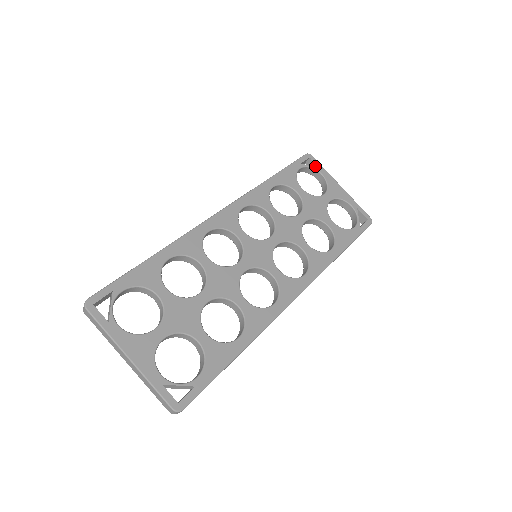
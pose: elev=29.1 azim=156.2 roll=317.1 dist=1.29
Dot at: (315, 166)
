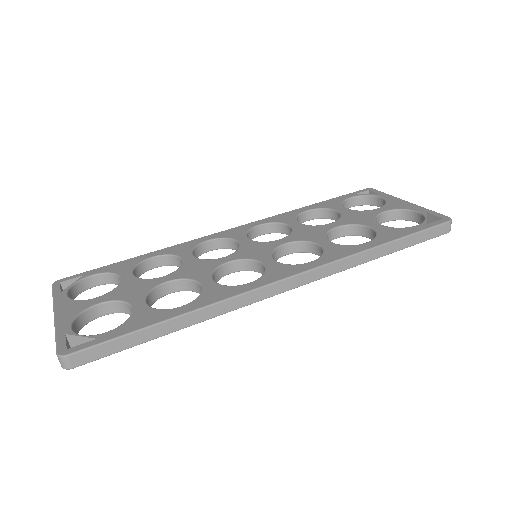
Dot at: occluded
